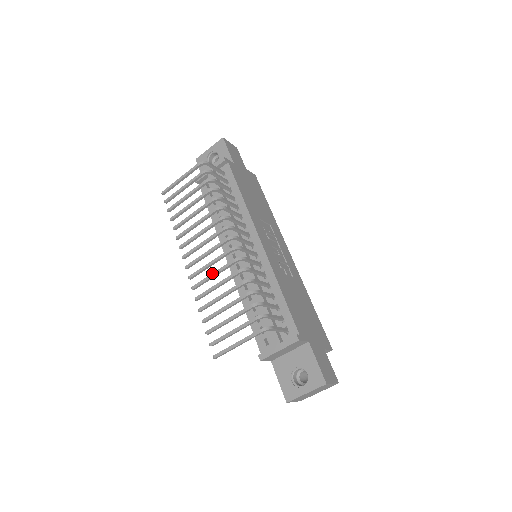
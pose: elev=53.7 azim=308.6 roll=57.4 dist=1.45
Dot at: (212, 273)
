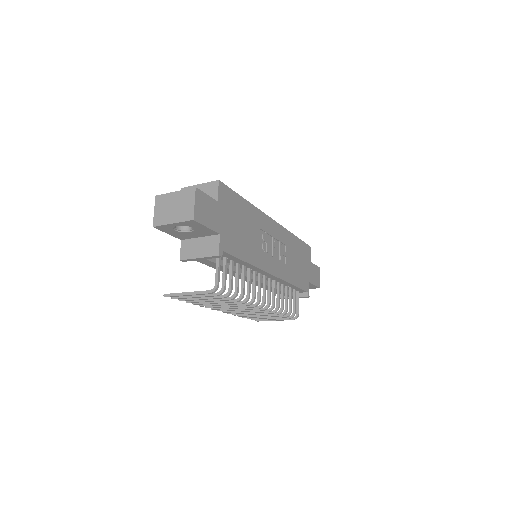
Dot at: occluded
